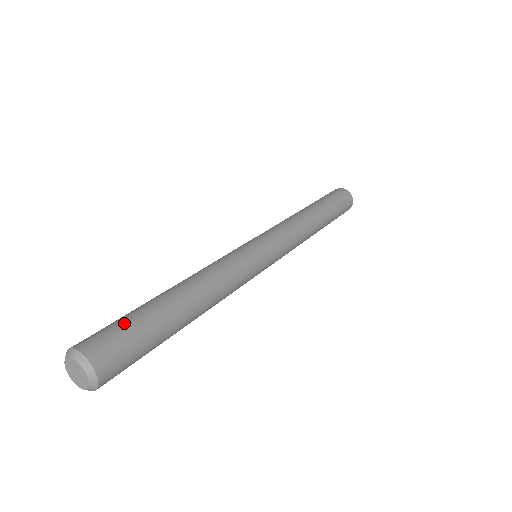
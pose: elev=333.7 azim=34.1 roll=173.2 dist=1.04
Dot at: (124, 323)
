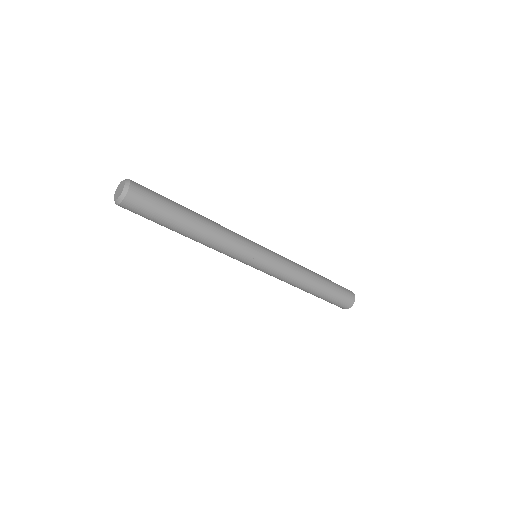
Dot at: (158, 194)
